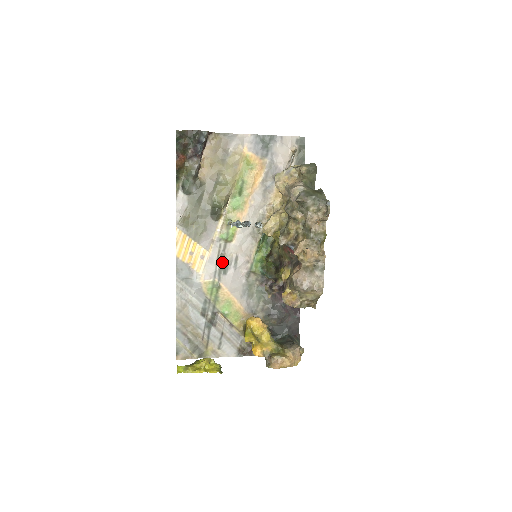
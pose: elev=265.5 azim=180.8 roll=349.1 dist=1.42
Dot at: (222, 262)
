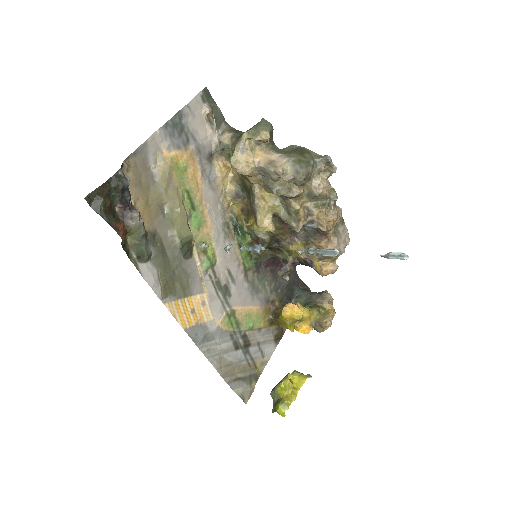
Dot at: (221, 289)
